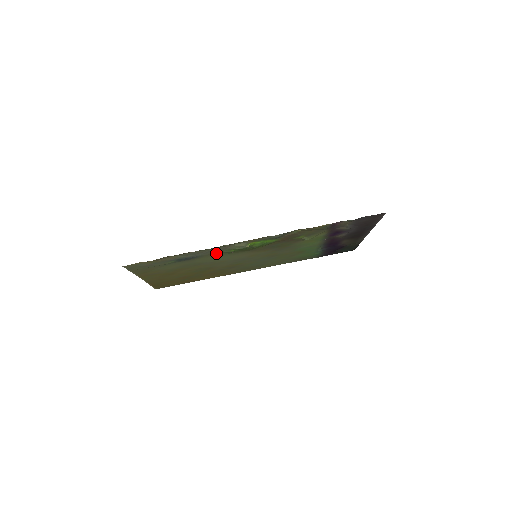
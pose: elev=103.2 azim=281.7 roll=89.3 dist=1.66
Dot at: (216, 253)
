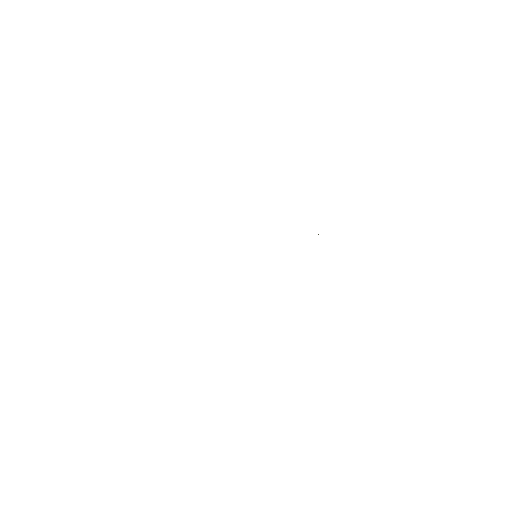
Dot at: occluded
